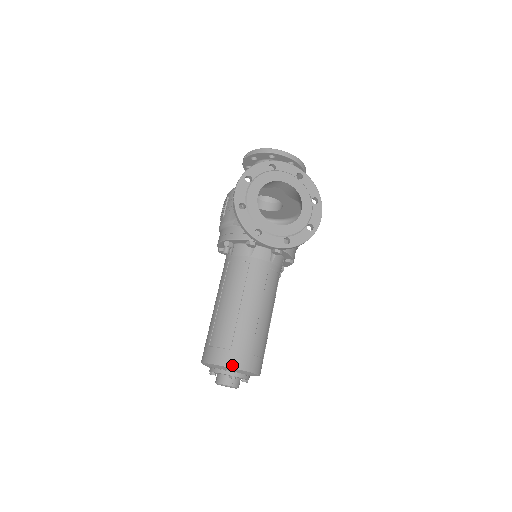
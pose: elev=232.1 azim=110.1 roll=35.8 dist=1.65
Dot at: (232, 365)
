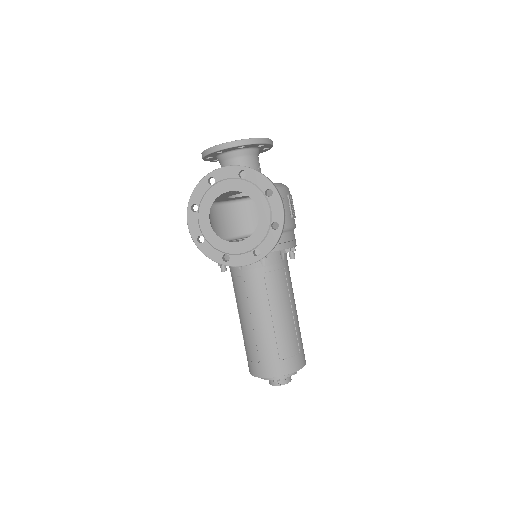
Dot at: (266, 375)
